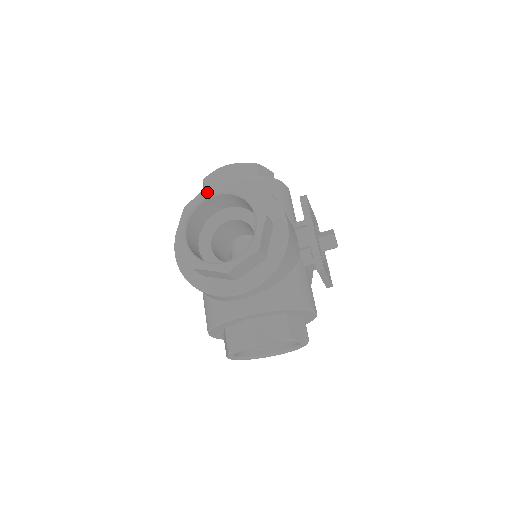
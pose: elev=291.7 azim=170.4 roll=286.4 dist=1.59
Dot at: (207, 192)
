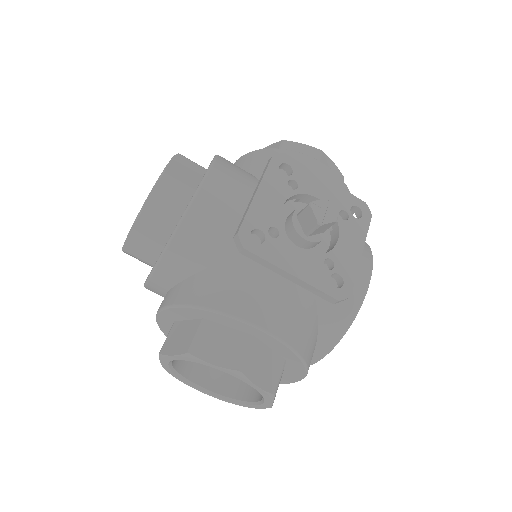
Dot at: occluded
